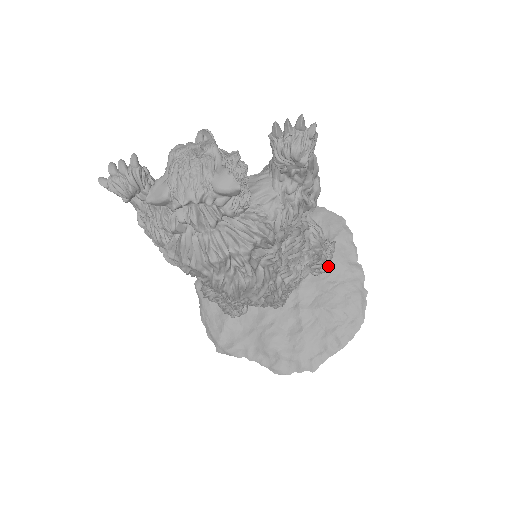
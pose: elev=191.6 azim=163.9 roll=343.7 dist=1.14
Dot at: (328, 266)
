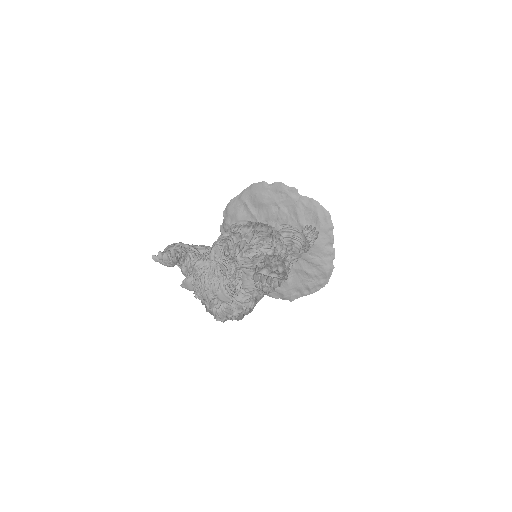
Dot at: (311, 246)
